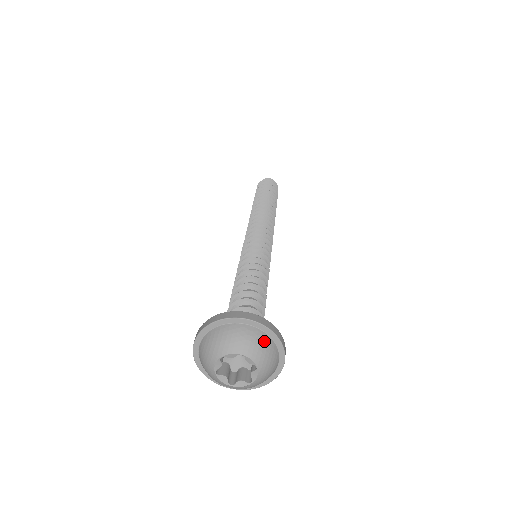
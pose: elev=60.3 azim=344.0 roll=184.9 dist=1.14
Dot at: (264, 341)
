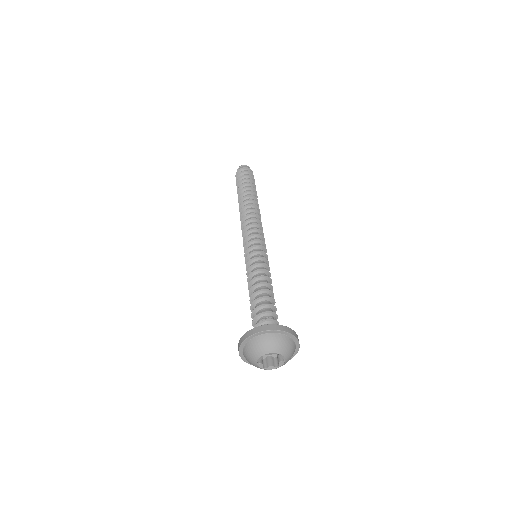
Dot at: (269, 339)
